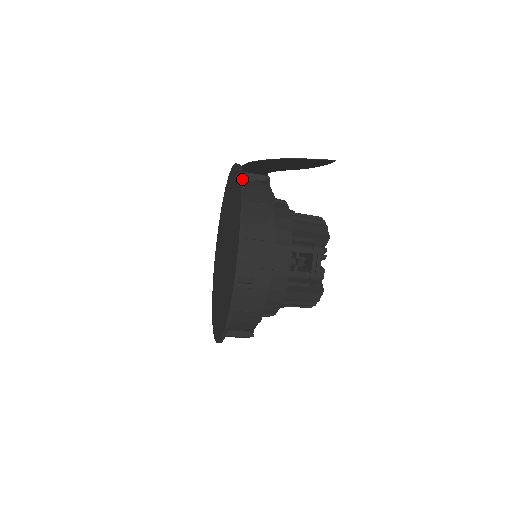
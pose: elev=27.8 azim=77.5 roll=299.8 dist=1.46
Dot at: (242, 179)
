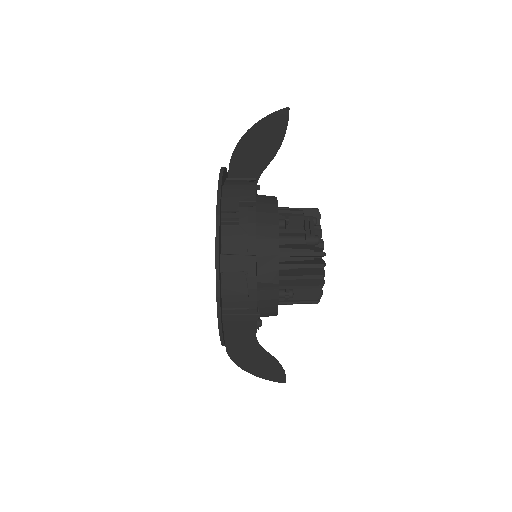
Dot at: occluded
